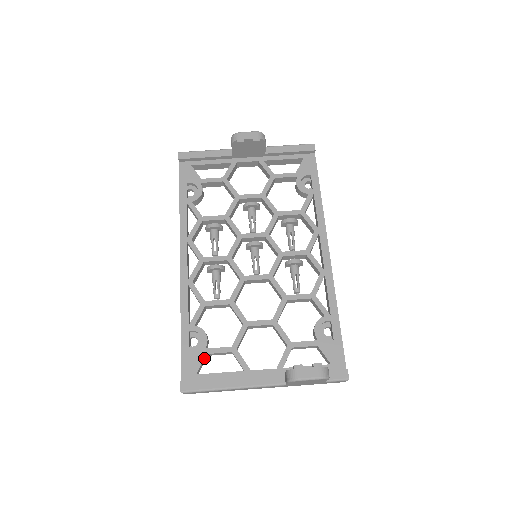
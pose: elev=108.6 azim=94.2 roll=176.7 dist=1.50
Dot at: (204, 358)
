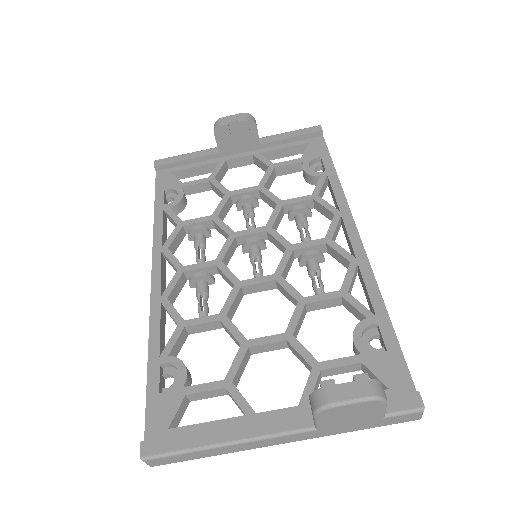
Dot at: (181, 402)
